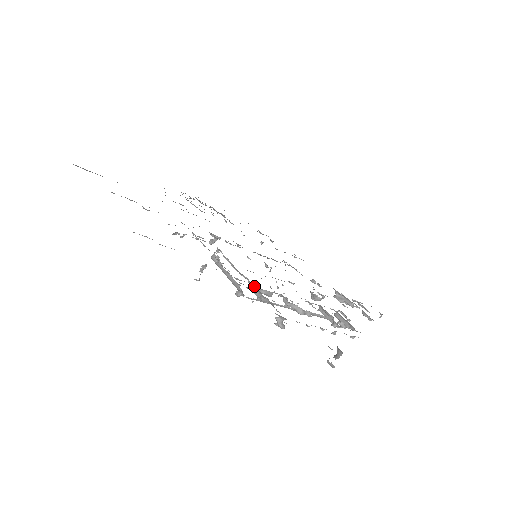
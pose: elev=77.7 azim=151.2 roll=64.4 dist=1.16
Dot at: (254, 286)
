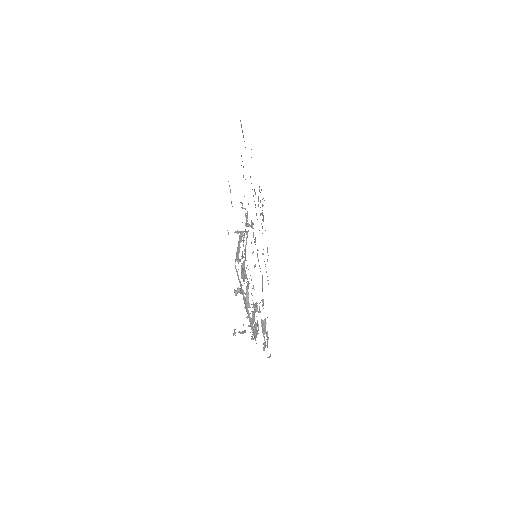
Dot at: occluded
